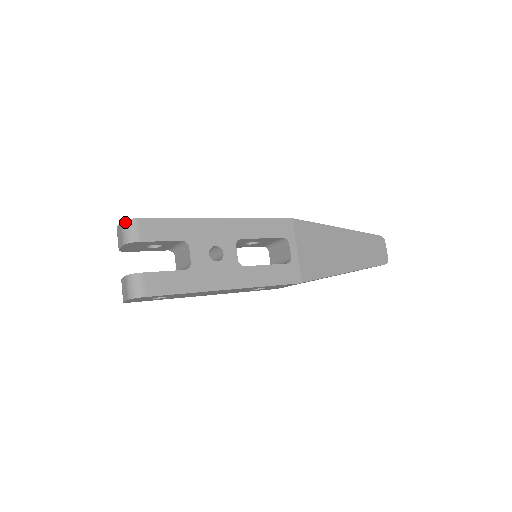
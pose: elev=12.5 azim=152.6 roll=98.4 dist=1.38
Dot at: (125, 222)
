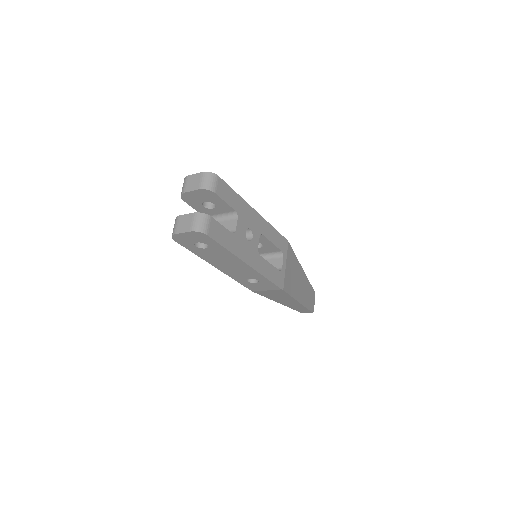
Dot at: (208, 173)
